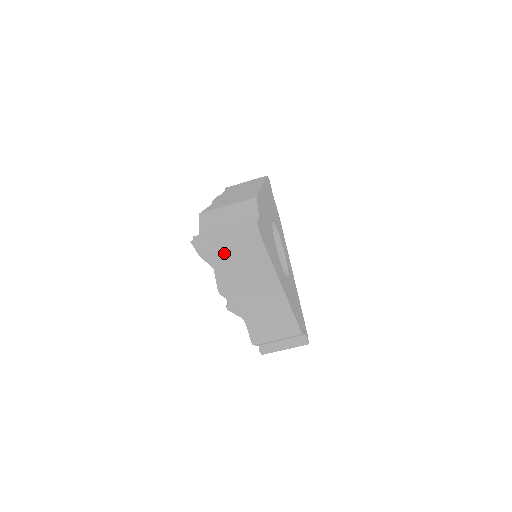
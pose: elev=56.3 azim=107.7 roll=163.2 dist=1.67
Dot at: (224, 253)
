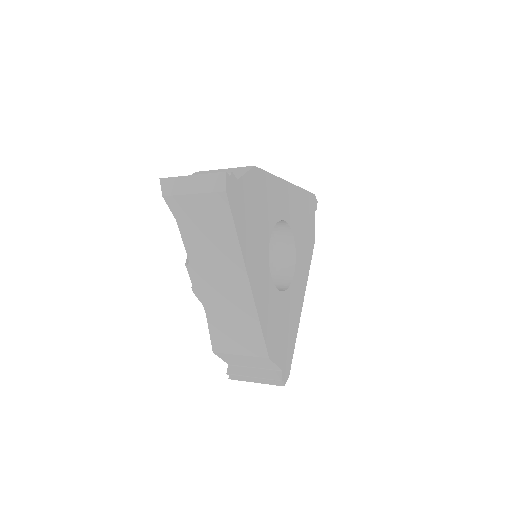
Dot at: occluded
